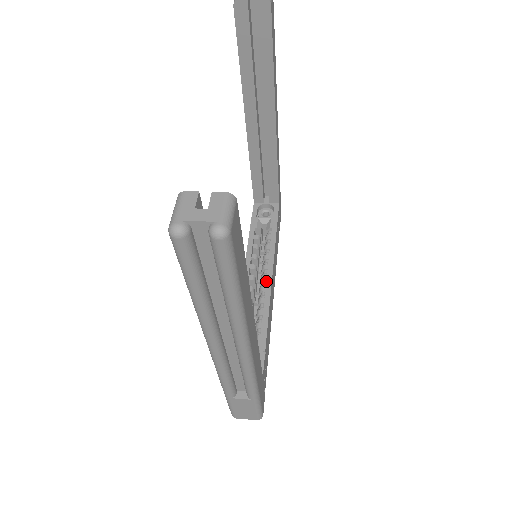
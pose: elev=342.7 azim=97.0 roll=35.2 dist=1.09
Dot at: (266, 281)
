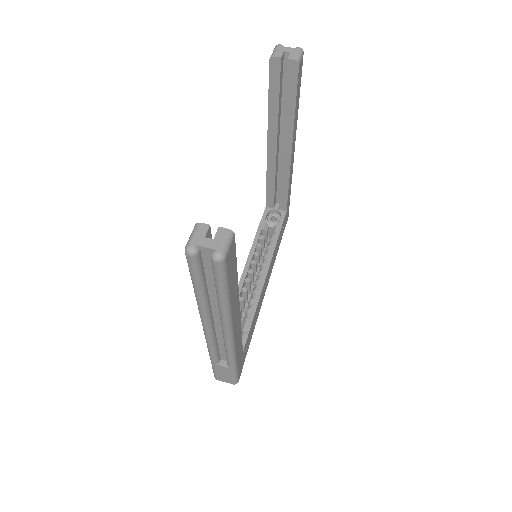
Dot at: (261, 276)
